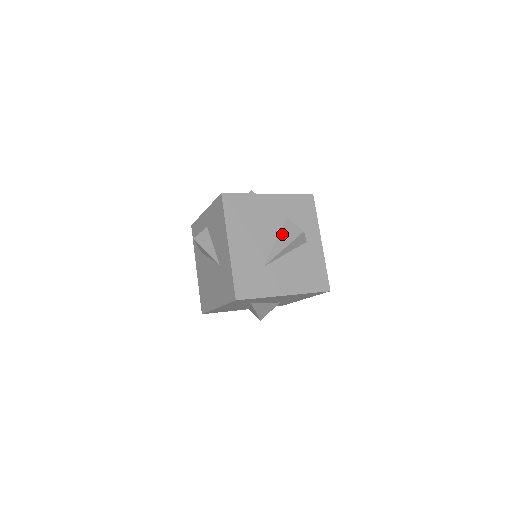
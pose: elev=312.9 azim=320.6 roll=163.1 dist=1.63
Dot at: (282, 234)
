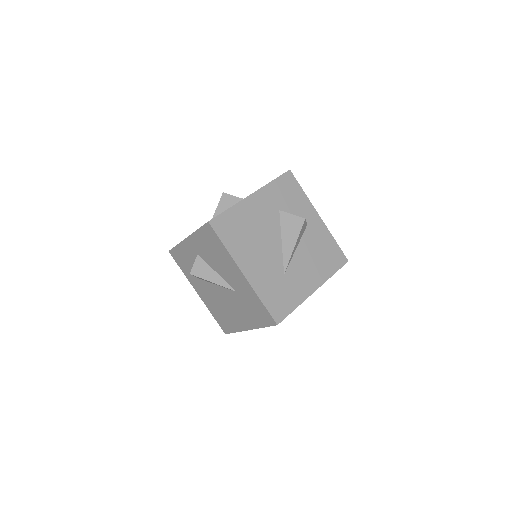
Dot at: (284, 231)
